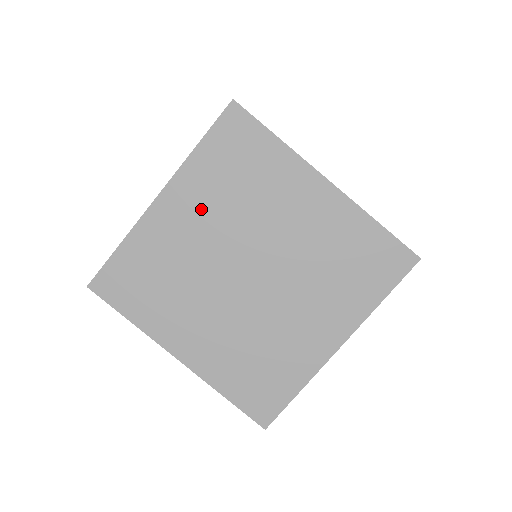
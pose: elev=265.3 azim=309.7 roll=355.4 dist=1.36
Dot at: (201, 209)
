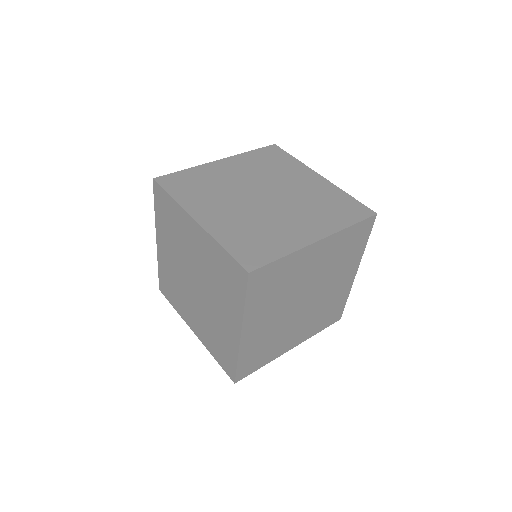
Dot at: (243, 169)
